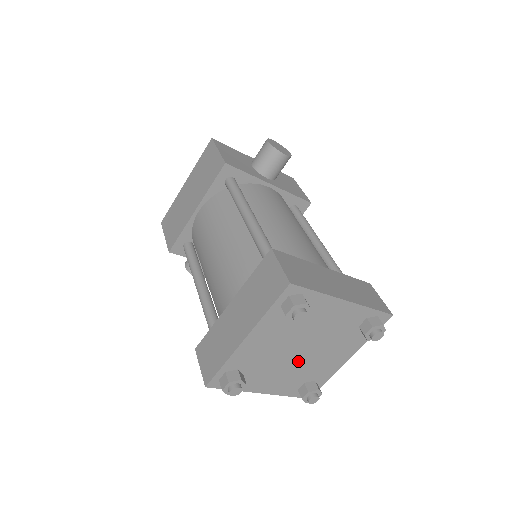
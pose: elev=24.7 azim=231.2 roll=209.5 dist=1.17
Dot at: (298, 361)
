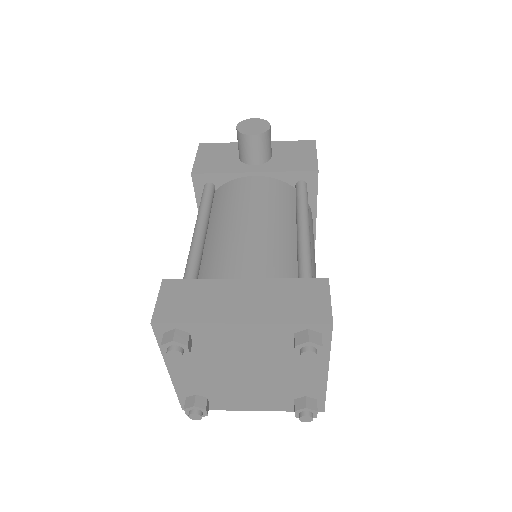
Dot at: (257, 382)
